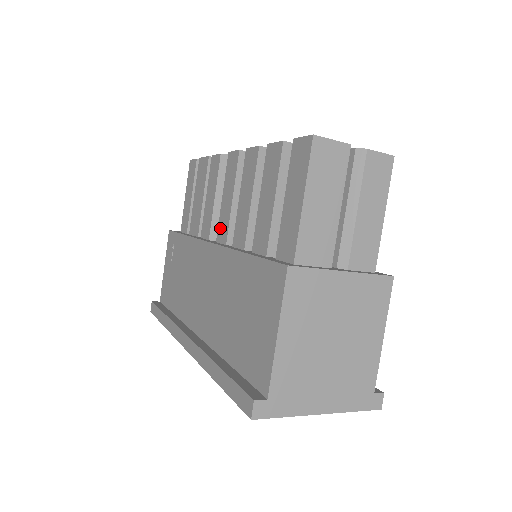
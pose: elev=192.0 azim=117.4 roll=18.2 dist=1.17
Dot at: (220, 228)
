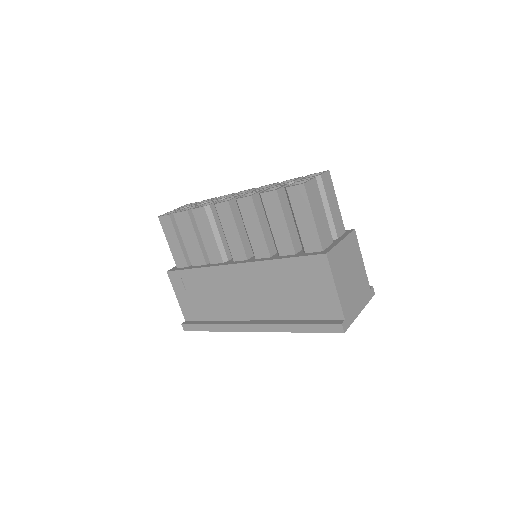
Dot at: (234, 252)
